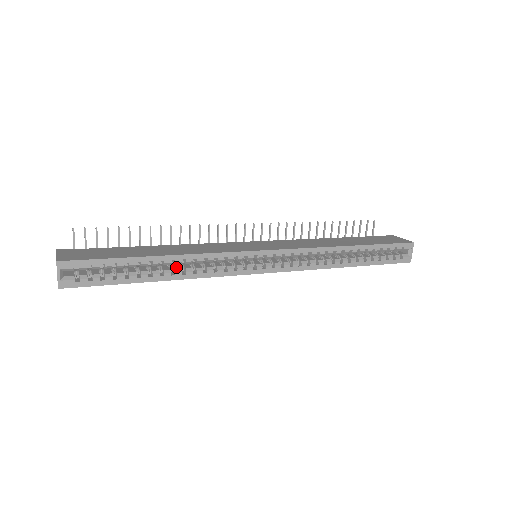
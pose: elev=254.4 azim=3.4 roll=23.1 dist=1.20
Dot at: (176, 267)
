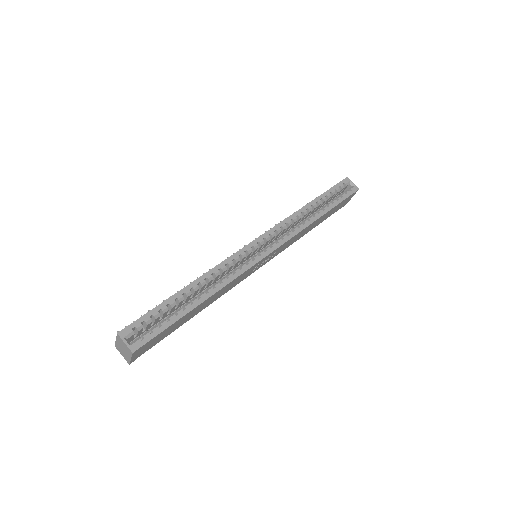
Dot at: (205, 291)
